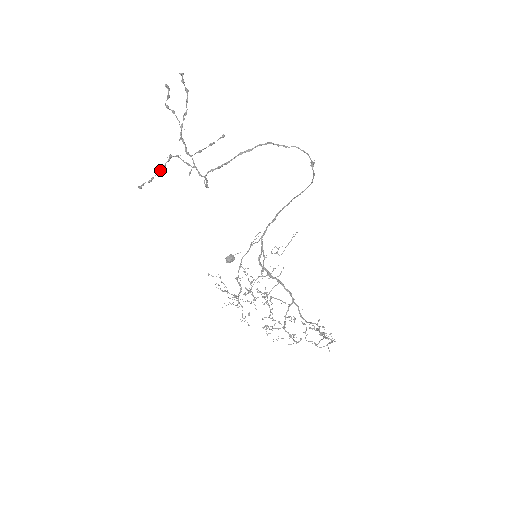
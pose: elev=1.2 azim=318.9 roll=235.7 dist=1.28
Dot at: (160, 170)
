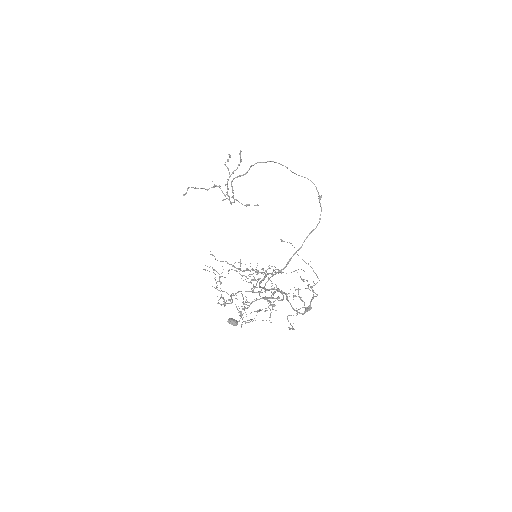
Dot at: (204, 188)
